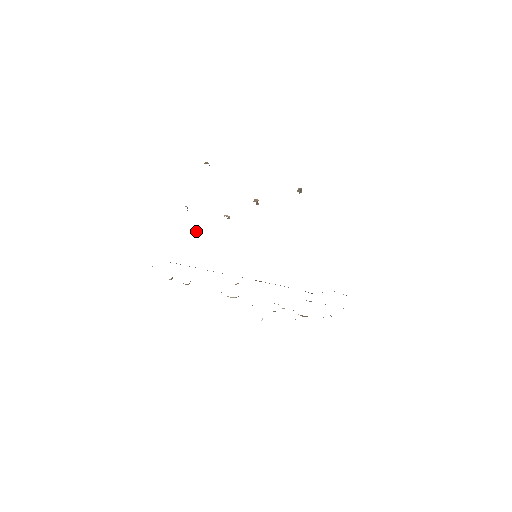
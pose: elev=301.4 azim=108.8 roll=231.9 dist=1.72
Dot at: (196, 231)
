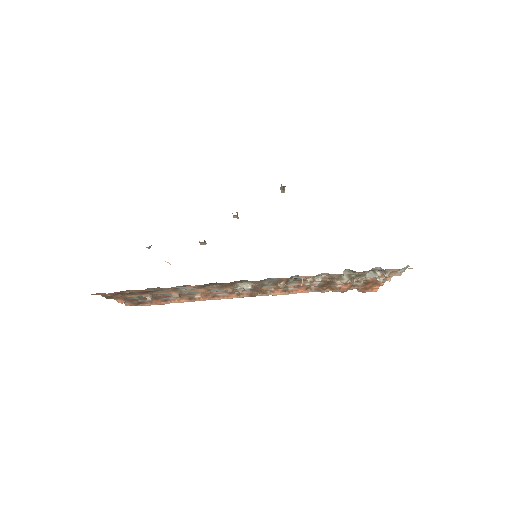
Dot at: (167, 262)
